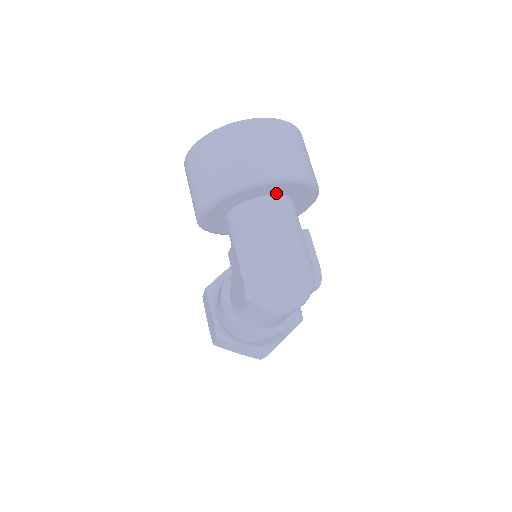
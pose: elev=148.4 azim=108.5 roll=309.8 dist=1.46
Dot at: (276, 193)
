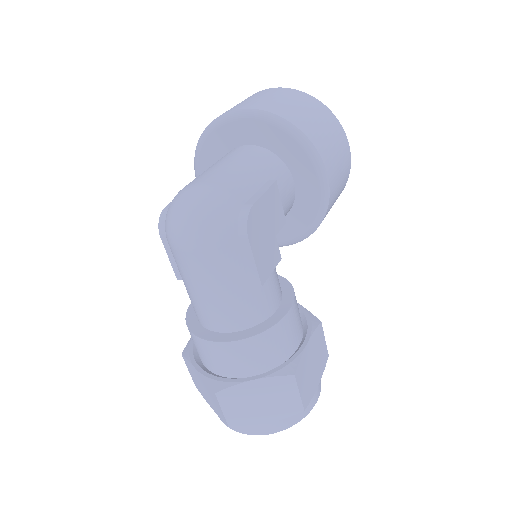
Dot at: (255, 143)
